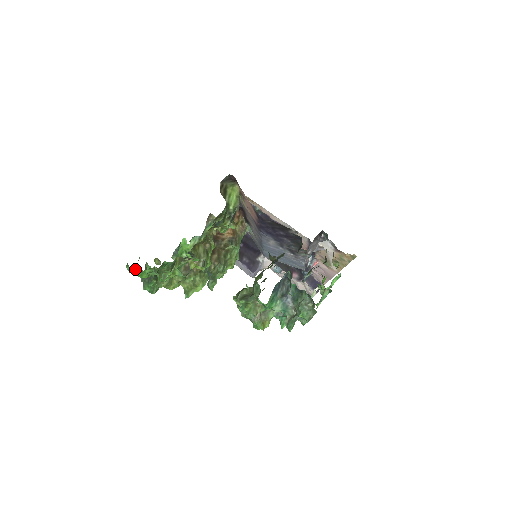
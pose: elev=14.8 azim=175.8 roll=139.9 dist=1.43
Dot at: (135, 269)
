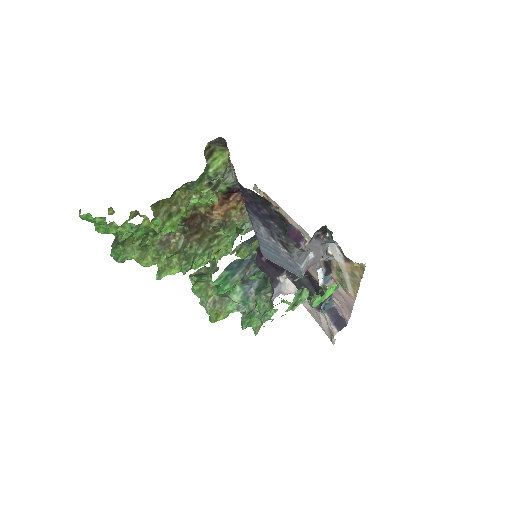
Dot at: (86, 215)
